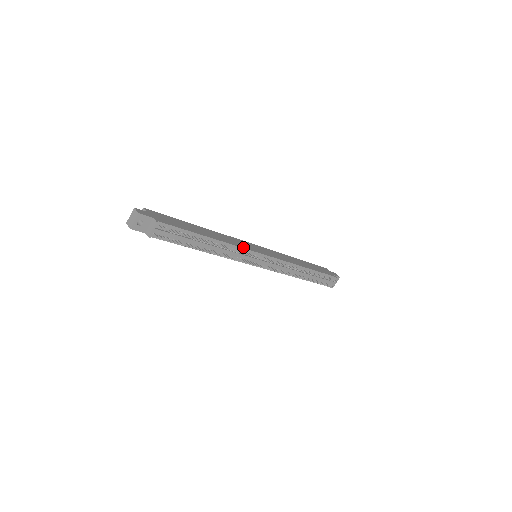
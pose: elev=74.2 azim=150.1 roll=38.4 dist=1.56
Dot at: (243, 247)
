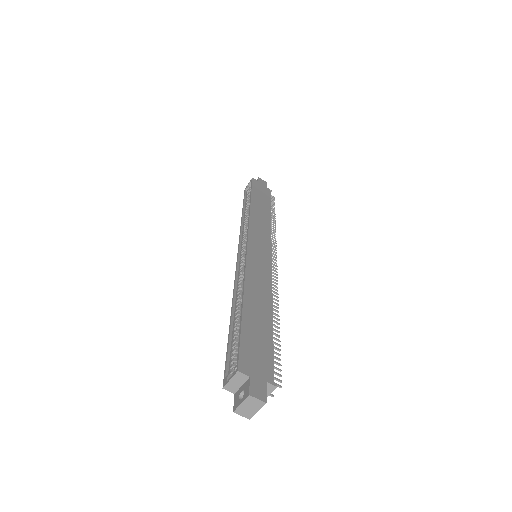
Dot at: (270, 275)
